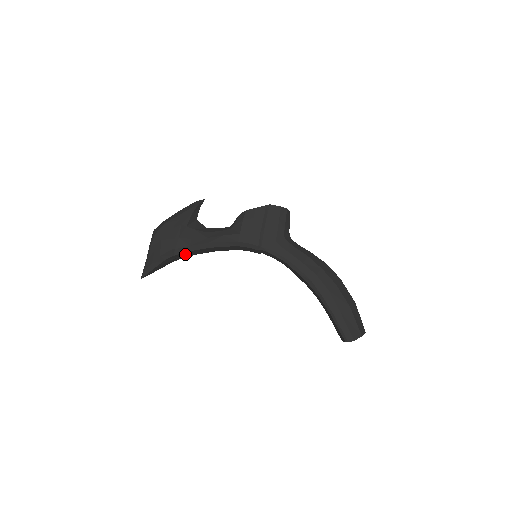
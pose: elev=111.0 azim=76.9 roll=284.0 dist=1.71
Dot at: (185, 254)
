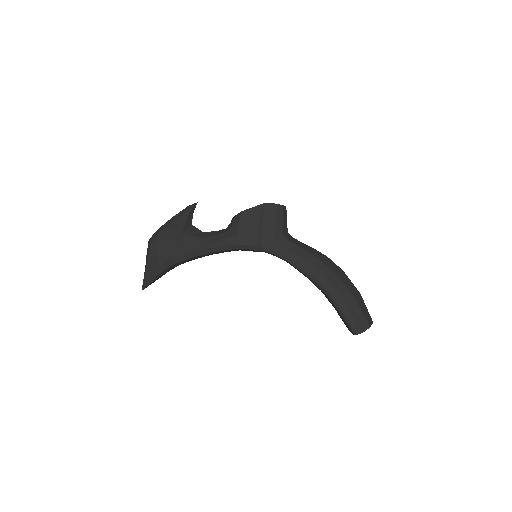
Dot at: (184, 261)
